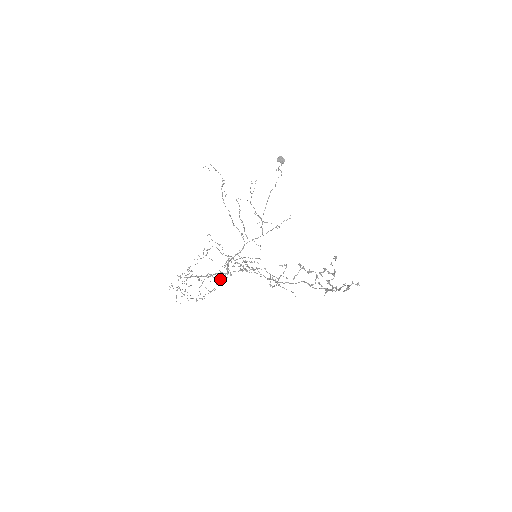
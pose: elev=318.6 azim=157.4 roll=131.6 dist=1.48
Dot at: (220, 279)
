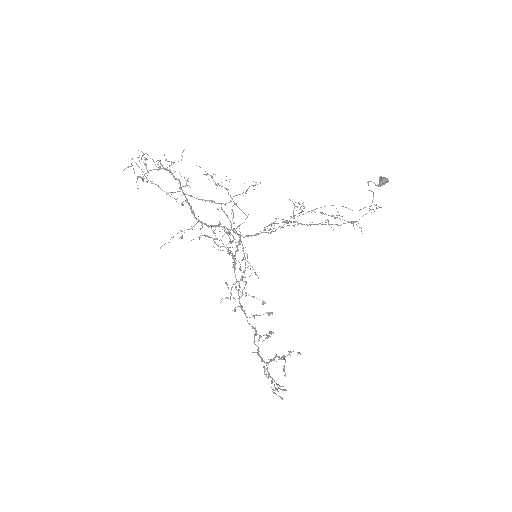
Dot at: (192, 196)
